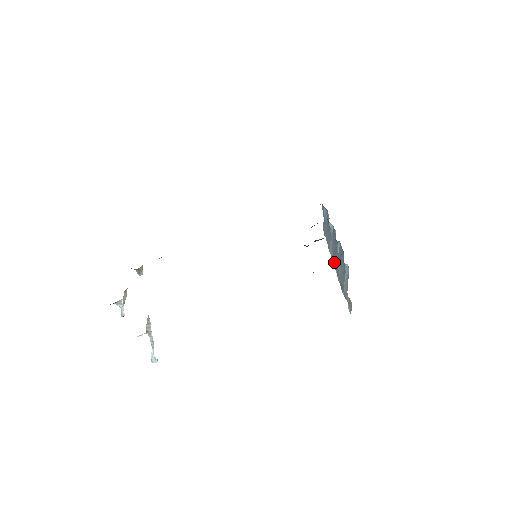
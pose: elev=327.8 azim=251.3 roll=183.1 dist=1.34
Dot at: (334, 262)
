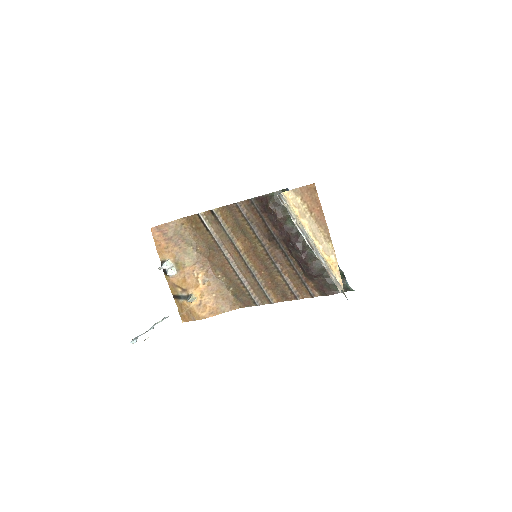
Dot at: occluded
